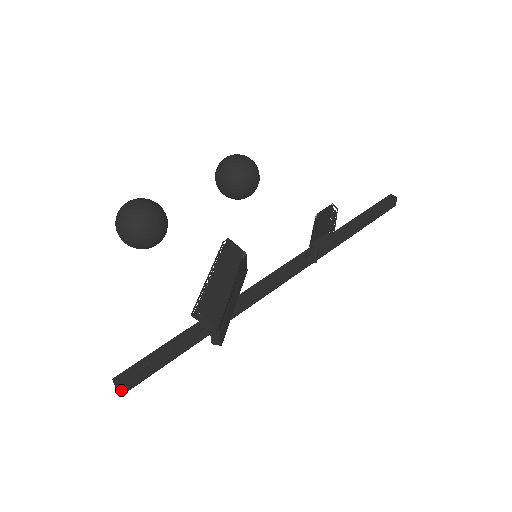
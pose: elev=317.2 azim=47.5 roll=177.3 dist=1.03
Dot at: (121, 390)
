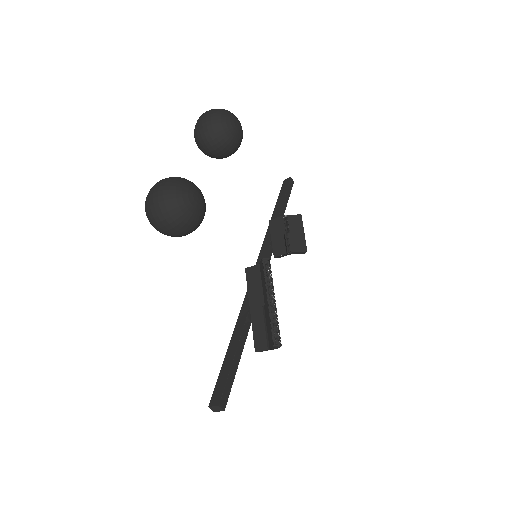
Dot at: (220, 410)
